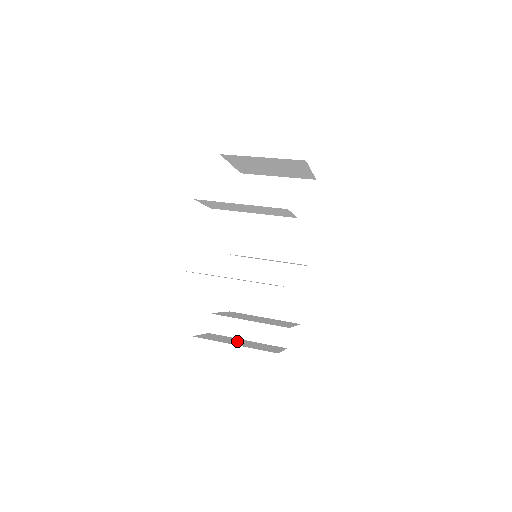
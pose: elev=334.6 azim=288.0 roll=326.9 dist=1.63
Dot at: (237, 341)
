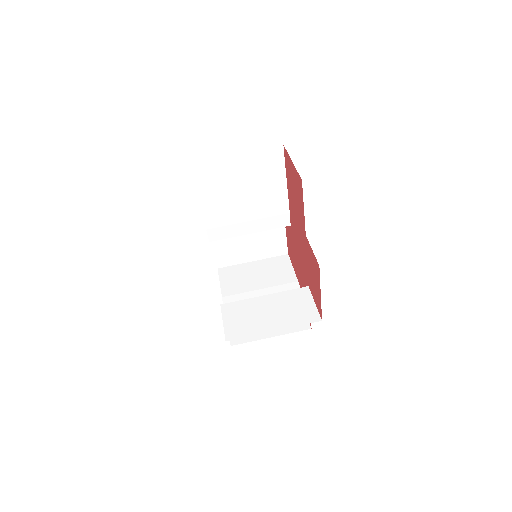
Dot at: occluded
